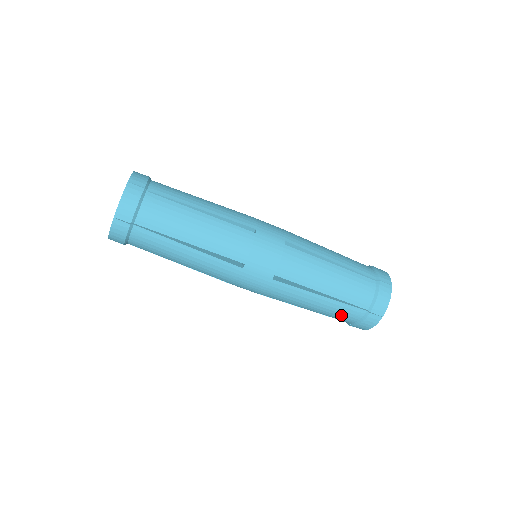
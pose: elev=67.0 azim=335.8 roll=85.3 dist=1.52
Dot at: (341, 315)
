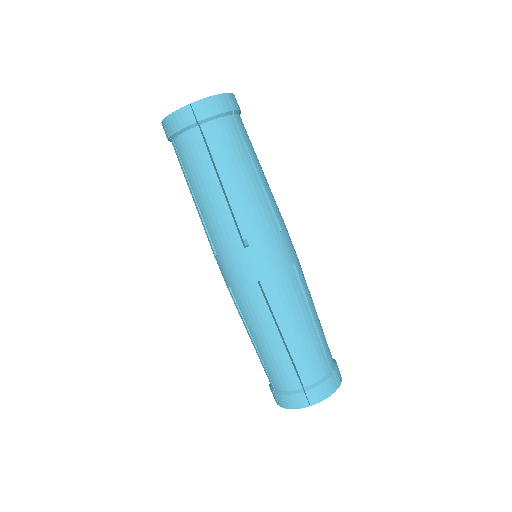
Dot at: (278, 372)
